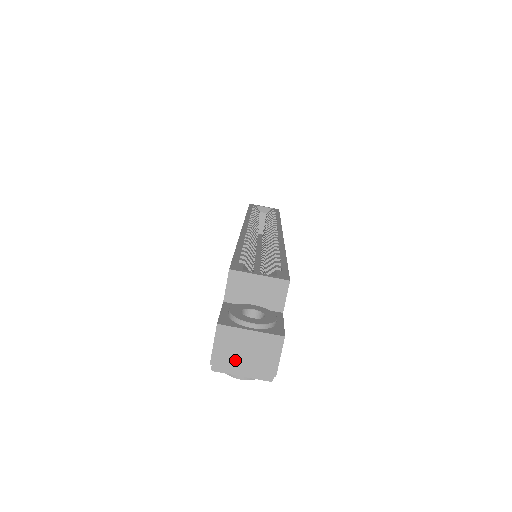
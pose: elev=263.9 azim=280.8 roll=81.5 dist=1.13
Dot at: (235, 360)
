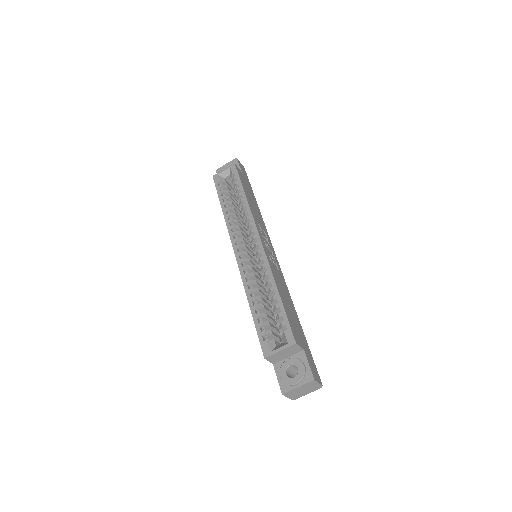
Dot at: (300, 394)
